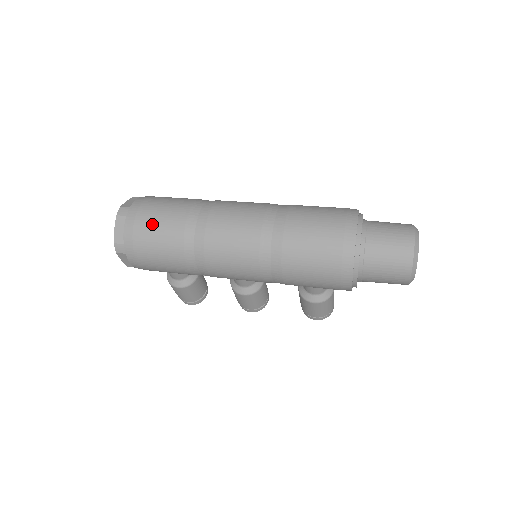
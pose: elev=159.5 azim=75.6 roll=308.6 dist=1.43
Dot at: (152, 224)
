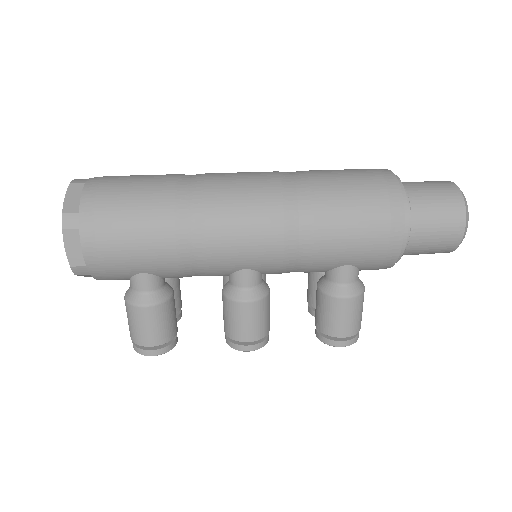
Dot at: (126, 184)
